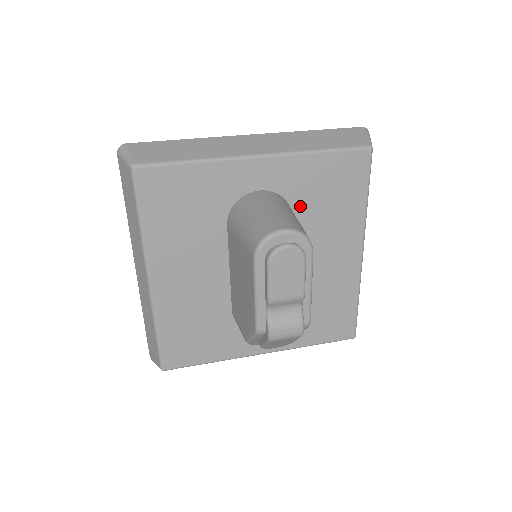
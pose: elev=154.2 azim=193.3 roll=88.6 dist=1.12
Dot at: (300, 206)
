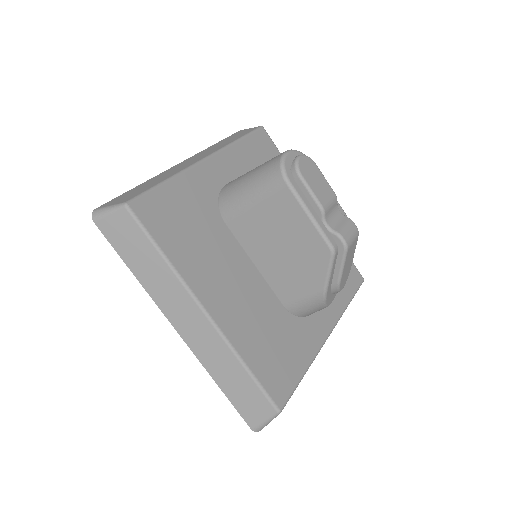
Dot at: occluded
